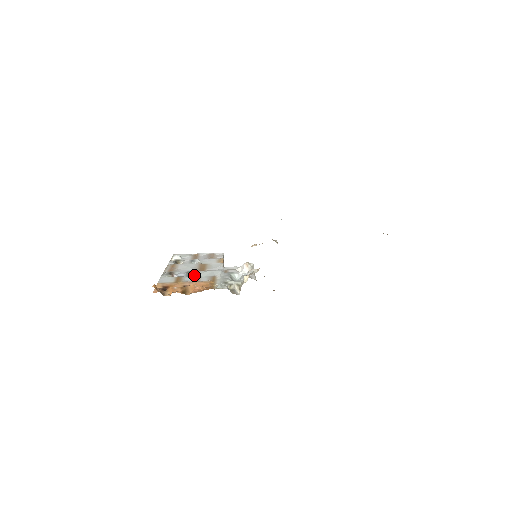
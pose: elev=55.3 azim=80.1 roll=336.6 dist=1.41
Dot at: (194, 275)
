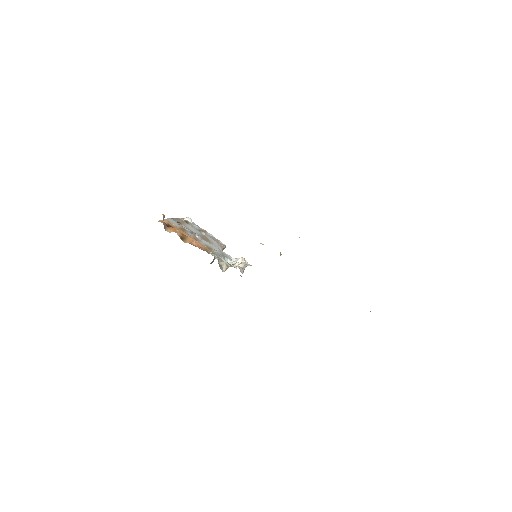
Dot at: occluded
